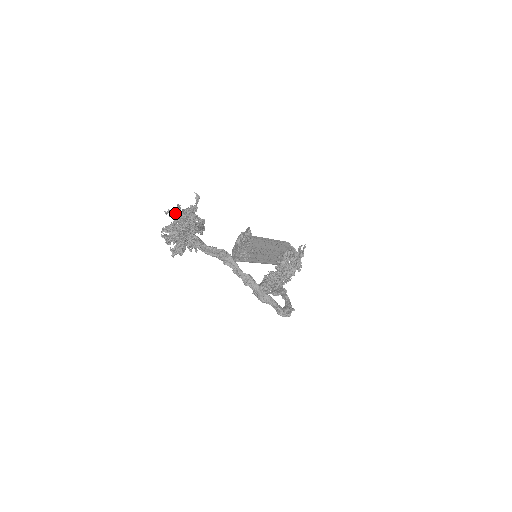
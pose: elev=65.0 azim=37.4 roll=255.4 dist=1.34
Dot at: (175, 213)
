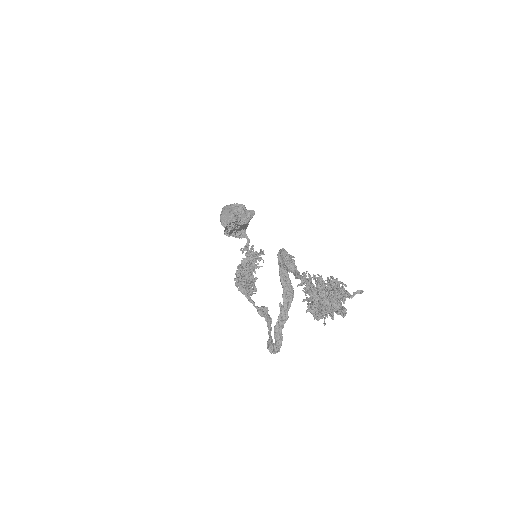
Dot at: (335, 283)
